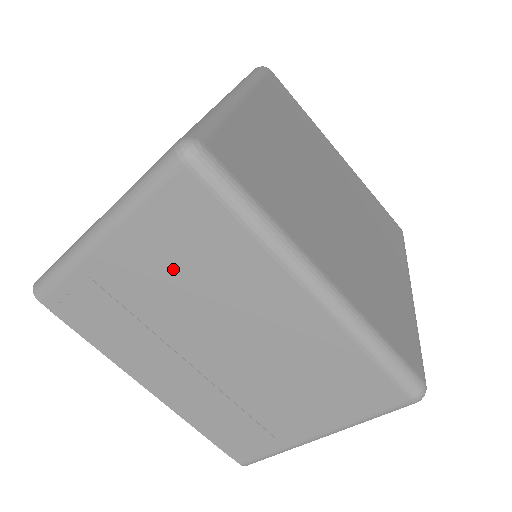
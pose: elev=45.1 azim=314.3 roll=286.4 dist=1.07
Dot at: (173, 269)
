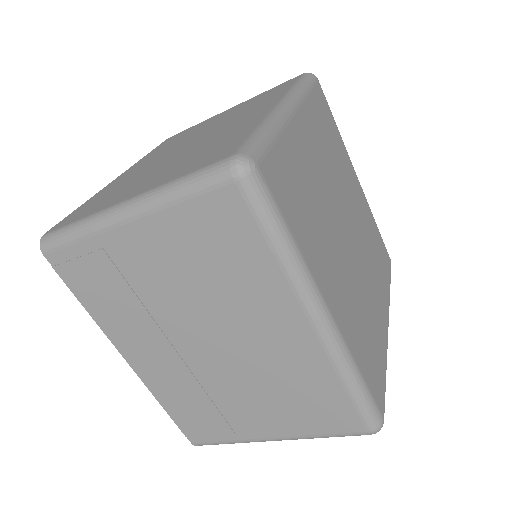
Dot at: (189, 266)
